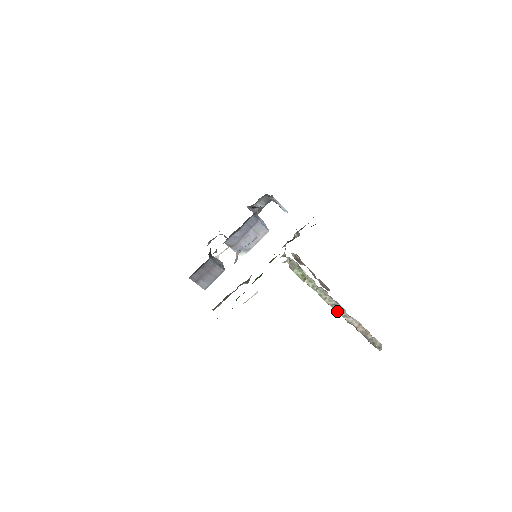
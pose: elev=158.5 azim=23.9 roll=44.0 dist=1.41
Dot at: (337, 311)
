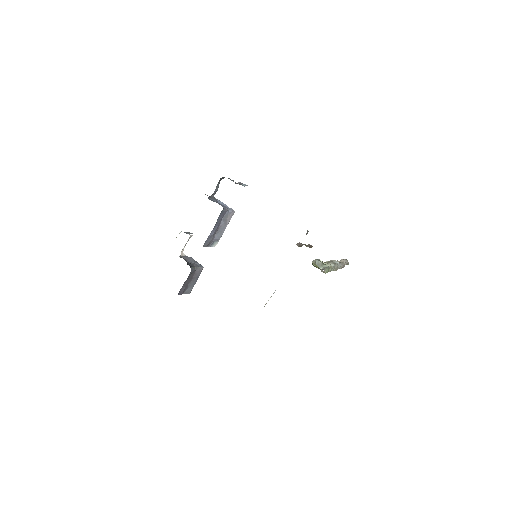
Dot at: occluded
